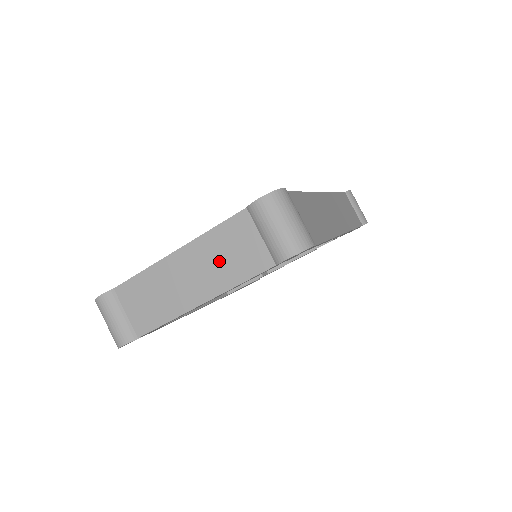
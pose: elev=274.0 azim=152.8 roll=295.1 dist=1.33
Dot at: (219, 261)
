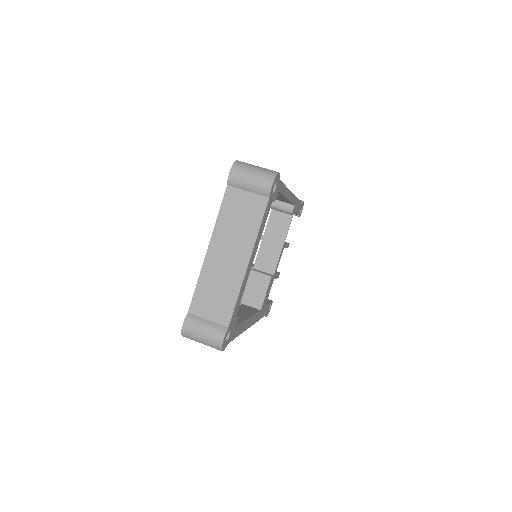
Dot at: (237, 228)
